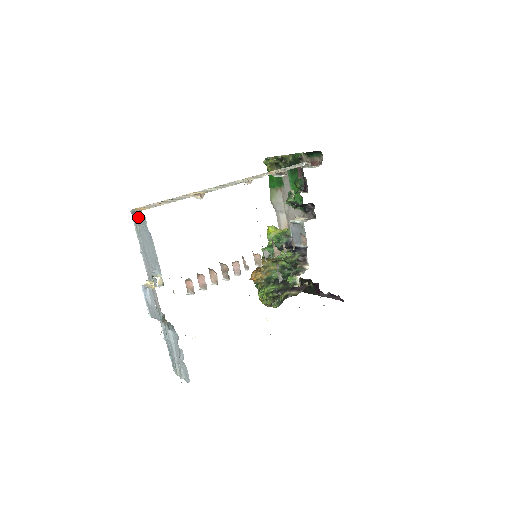
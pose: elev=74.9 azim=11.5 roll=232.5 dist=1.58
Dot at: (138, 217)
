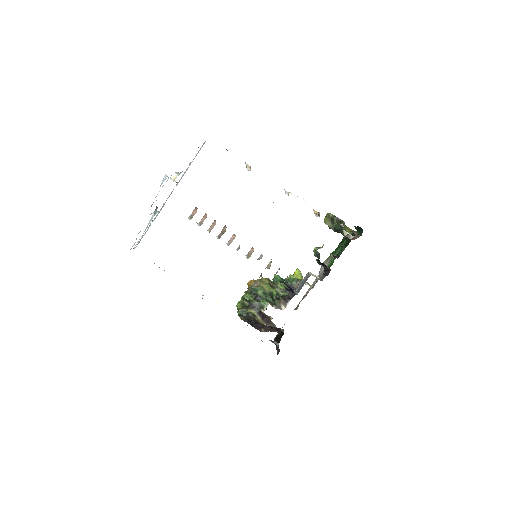
Dot at: occluded
